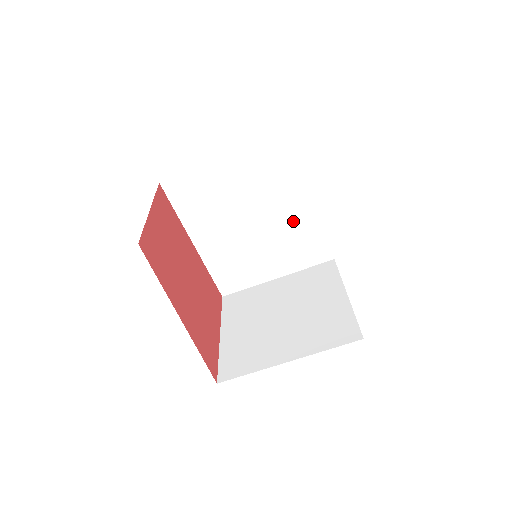
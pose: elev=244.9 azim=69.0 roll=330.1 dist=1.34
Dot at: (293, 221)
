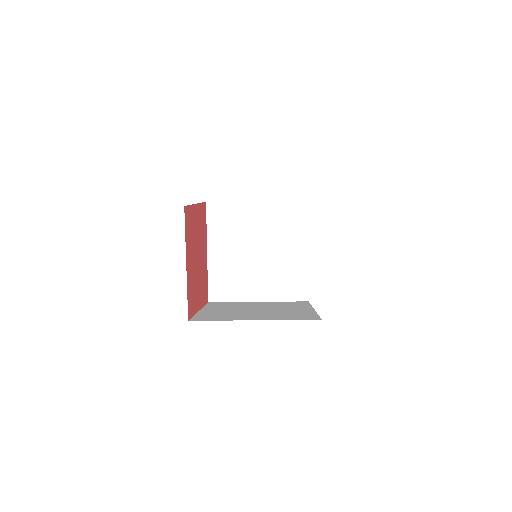
Dot at: occluded
